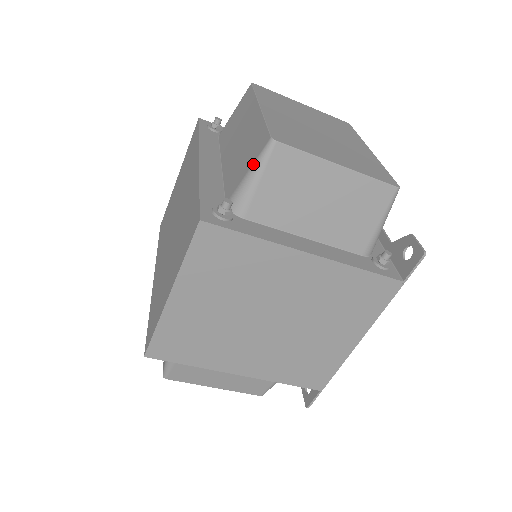
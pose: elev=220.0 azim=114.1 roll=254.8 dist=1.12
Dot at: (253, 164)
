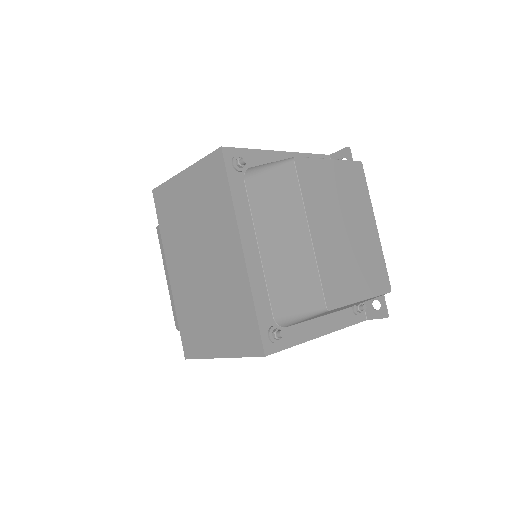
Dot at: (305, 312)
